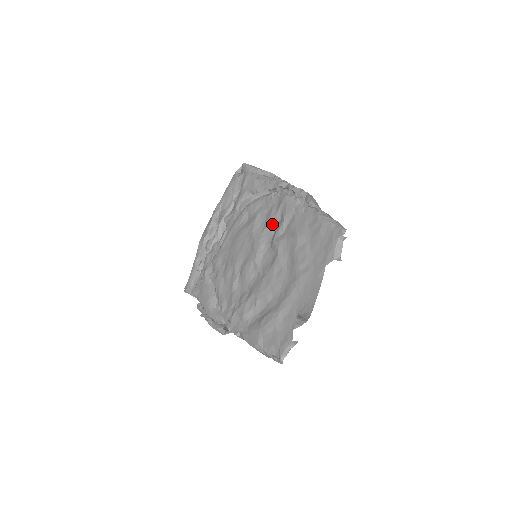
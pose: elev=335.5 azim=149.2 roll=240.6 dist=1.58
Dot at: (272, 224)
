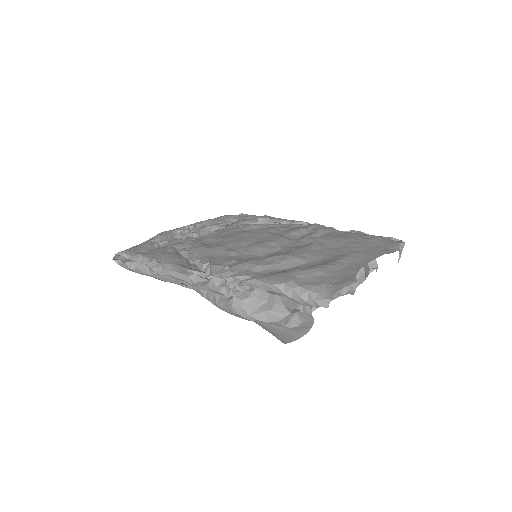
Dot at: (298, 233)
